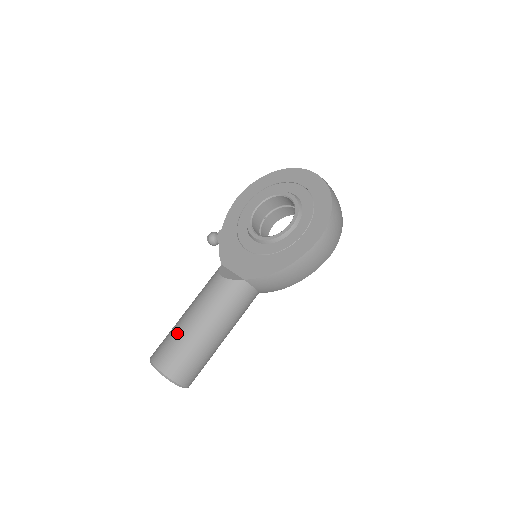
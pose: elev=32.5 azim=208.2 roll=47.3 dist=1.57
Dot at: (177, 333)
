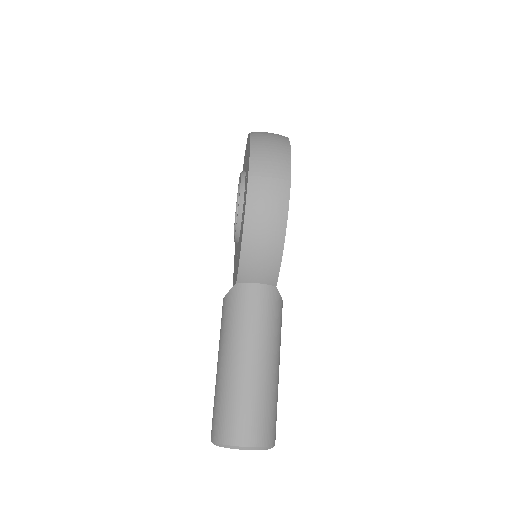
Dot at: (215, 388)
